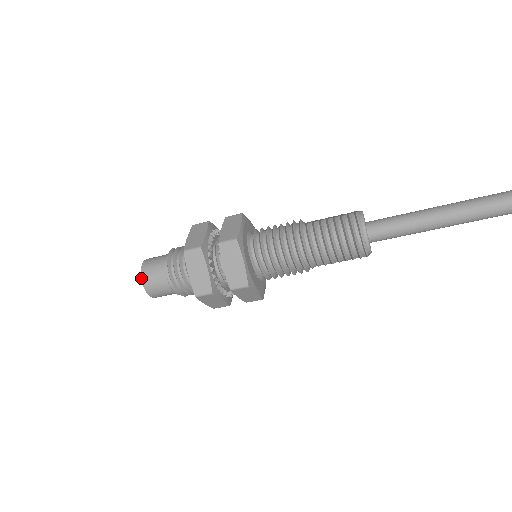
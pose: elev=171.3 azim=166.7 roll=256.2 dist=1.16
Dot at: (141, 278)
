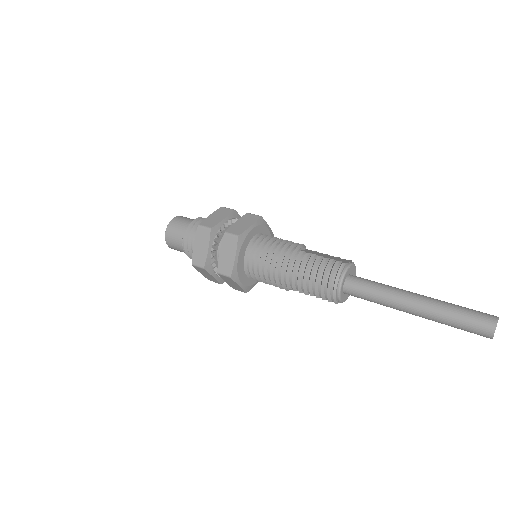
Dot at: (166, 229)
